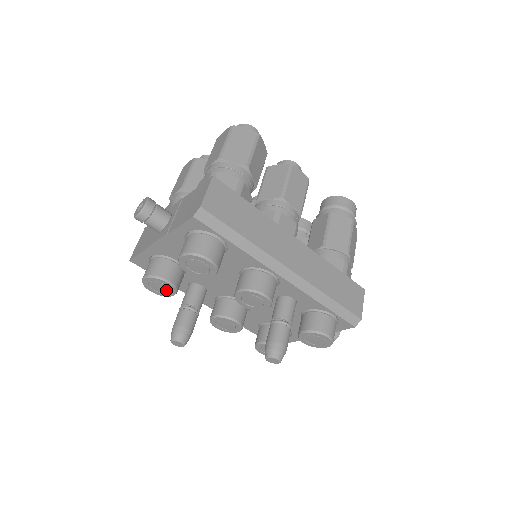
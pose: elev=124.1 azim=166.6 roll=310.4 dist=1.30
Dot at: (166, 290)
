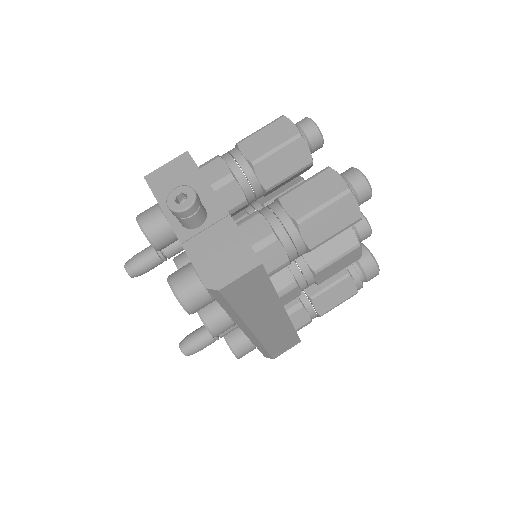
Dot at: occluded
